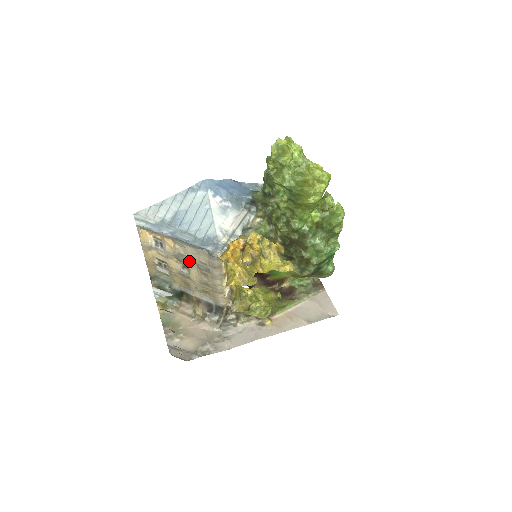
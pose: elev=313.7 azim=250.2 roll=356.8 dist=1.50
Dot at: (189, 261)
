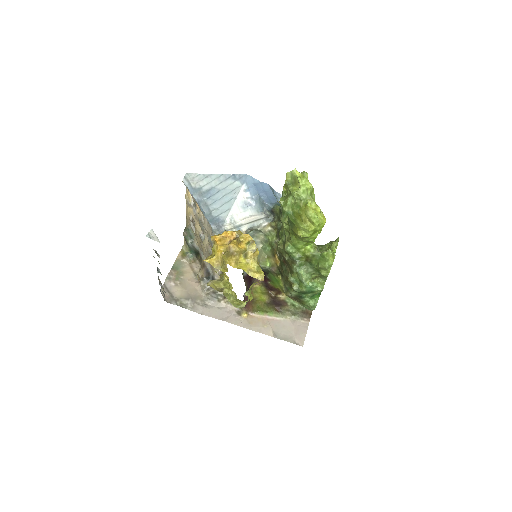
Dot at: (205, 230)
